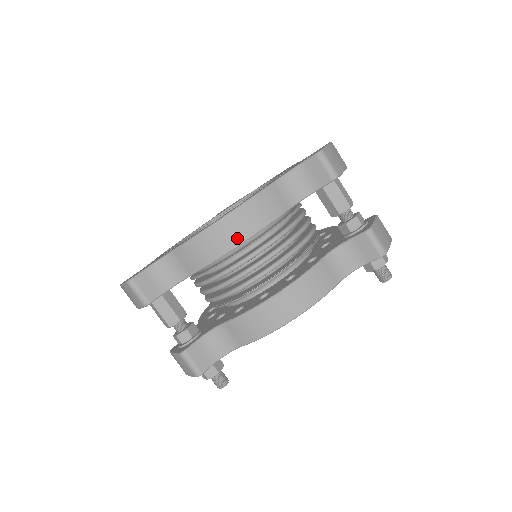
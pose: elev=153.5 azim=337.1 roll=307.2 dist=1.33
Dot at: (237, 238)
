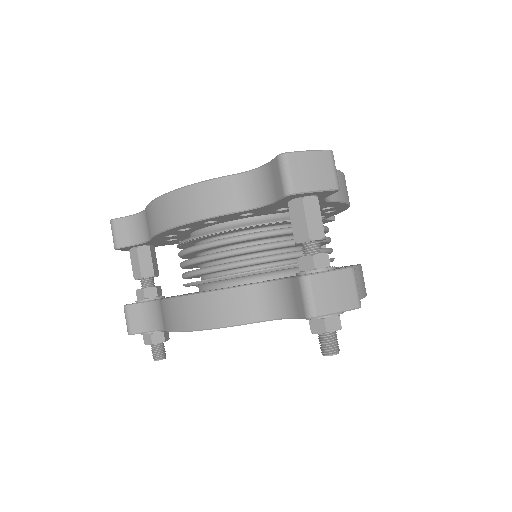
Dot at: (174, 219)
